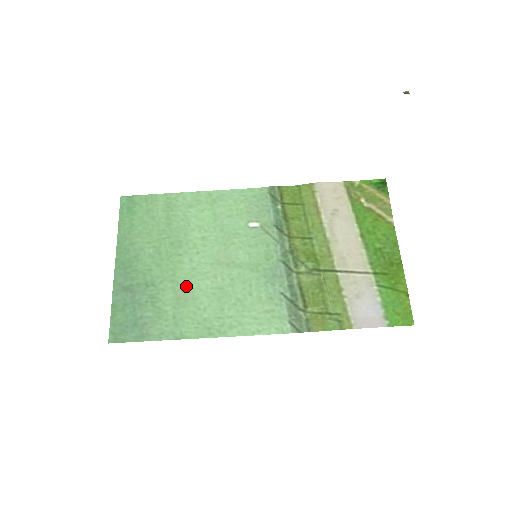
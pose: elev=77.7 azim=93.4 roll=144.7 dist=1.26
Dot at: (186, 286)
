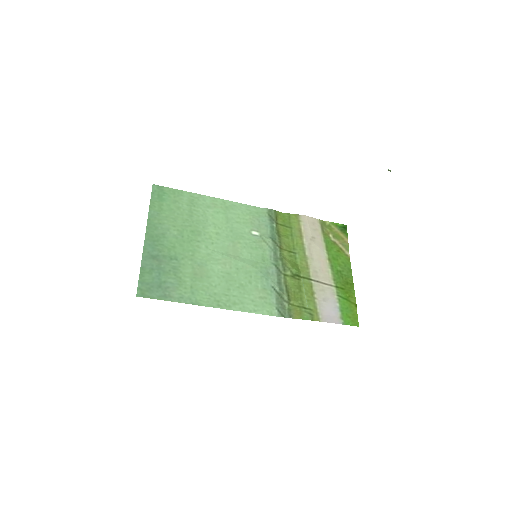
Dot at: (202, 266)
